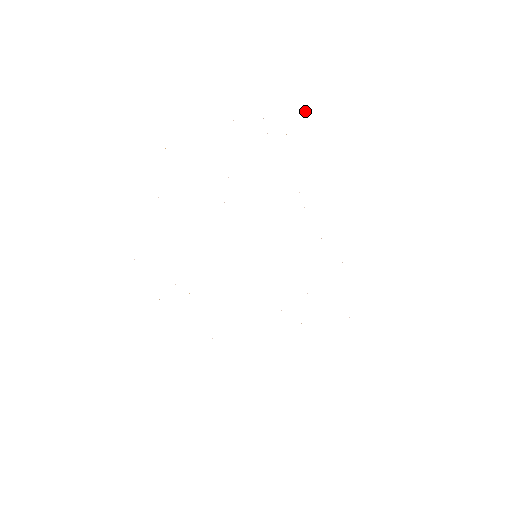
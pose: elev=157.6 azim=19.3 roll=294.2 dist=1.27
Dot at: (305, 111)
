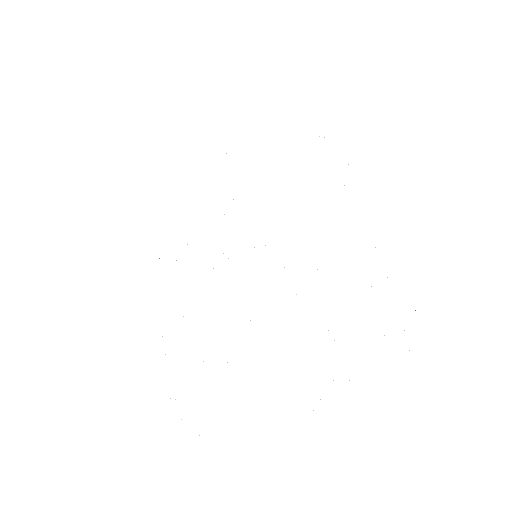
Dot at: occluded
